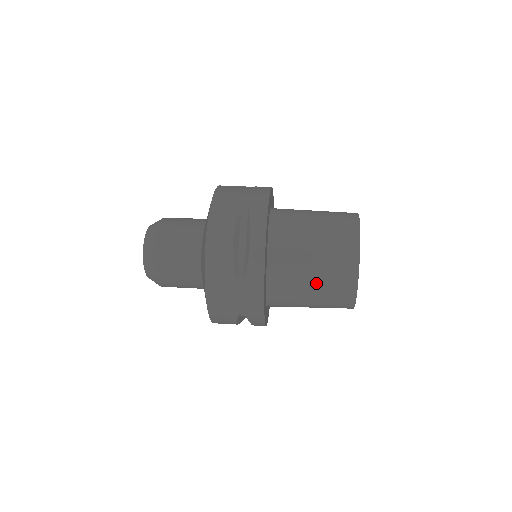
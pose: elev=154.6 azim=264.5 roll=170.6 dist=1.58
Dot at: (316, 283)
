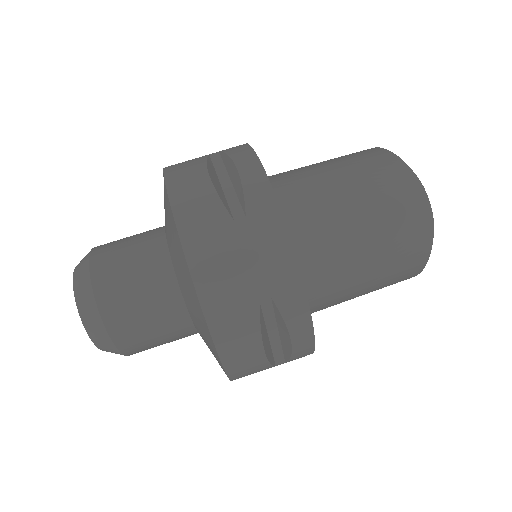
Dot at: (364, 294)
